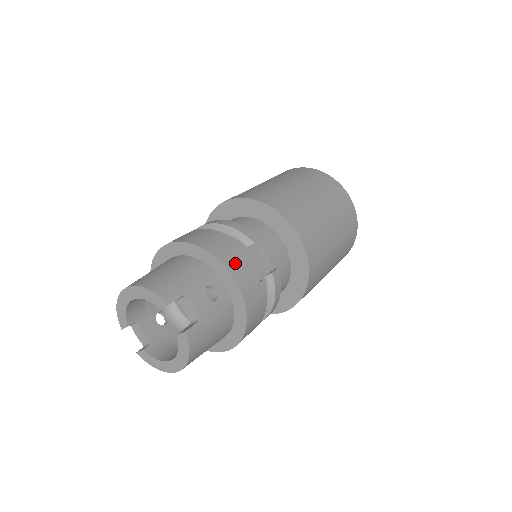
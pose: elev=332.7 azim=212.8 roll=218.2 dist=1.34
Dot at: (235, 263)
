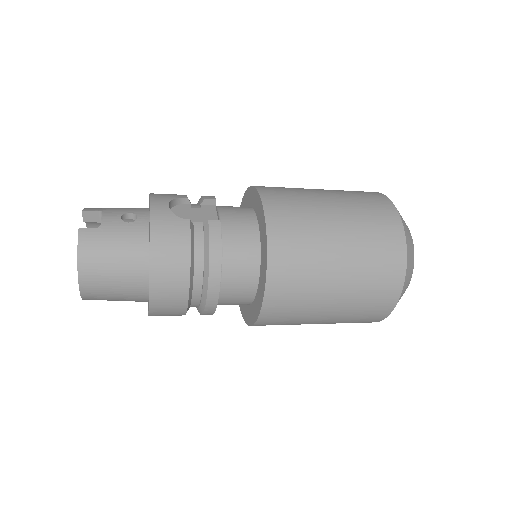
Dot at: (164, 199)
